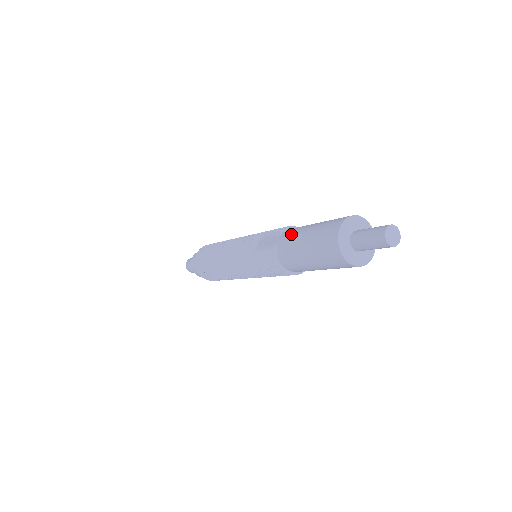
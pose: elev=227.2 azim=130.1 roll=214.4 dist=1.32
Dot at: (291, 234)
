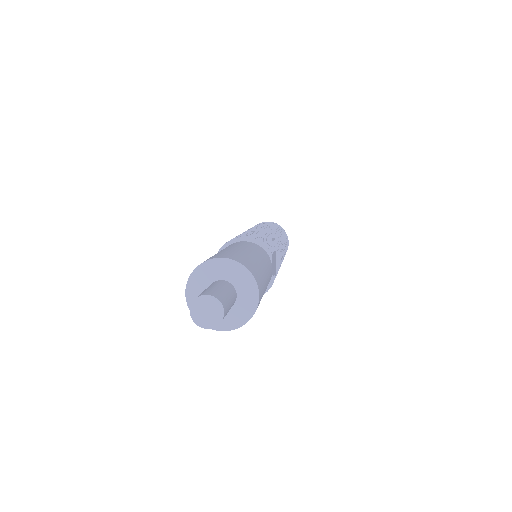
Dot at: occluded
